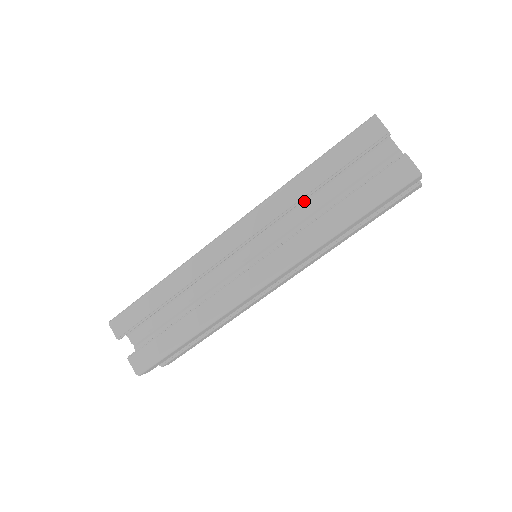
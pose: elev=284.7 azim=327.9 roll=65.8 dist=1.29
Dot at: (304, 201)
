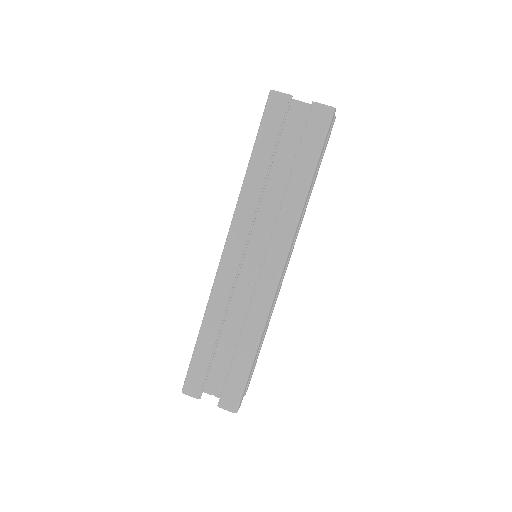
Dot at: occluded
